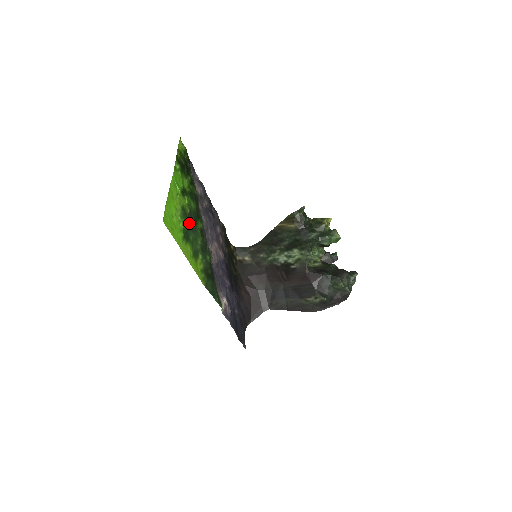
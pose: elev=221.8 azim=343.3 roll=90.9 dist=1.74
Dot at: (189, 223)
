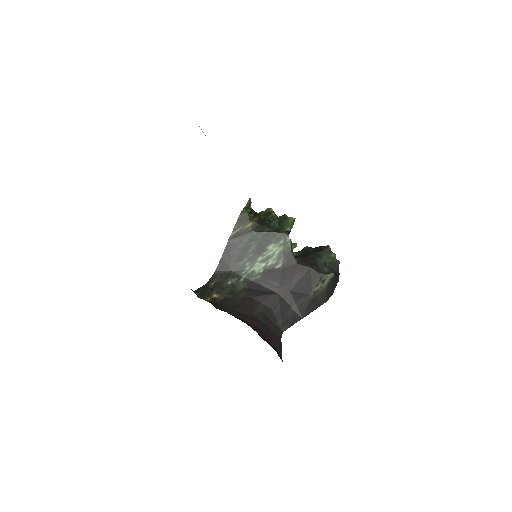
Dot at: occluded
